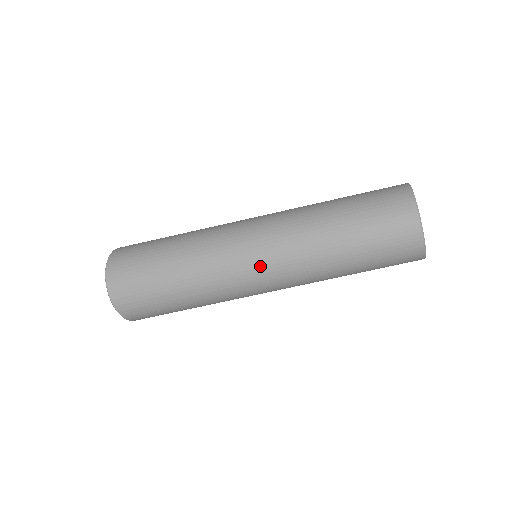
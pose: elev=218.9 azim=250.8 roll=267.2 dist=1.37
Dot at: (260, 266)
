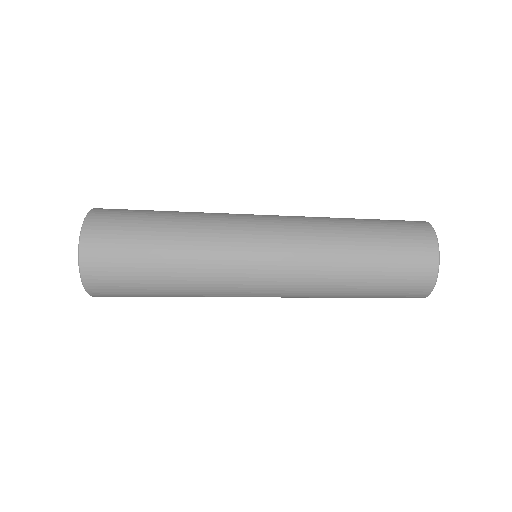
Dot at: (270, 230)
